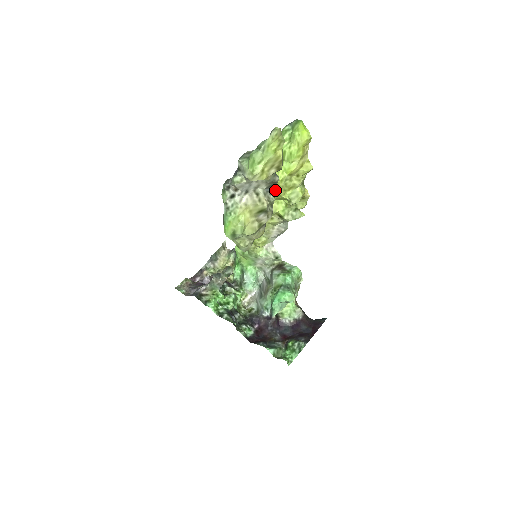
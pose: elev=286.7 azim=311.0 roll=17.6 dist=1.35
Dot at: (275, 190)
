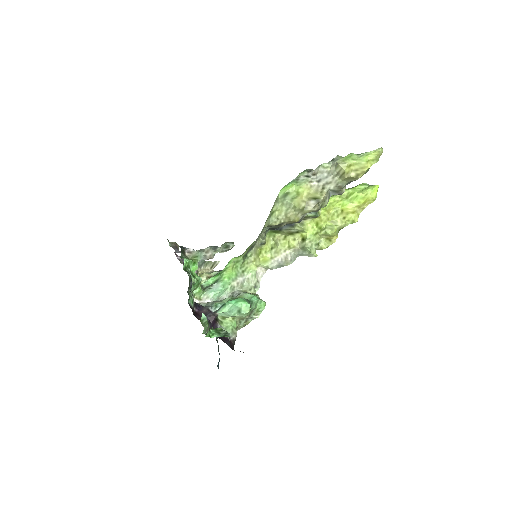
Dot at: (323, 213)
